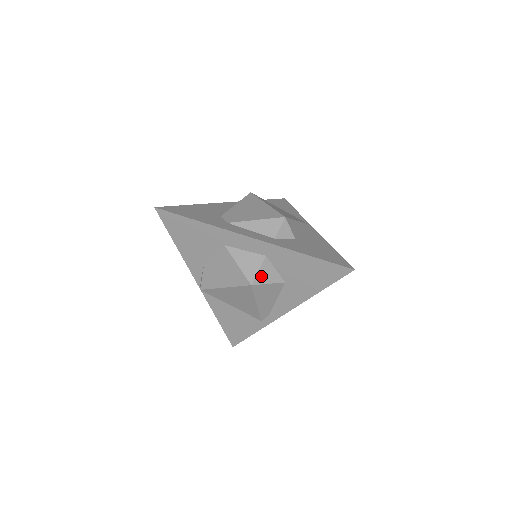
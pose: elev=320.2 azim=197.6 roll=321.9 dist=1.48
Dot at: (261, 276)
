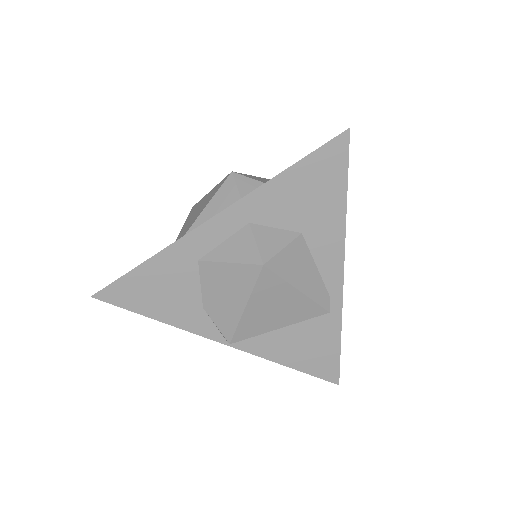
Dot at: (265, 247)
